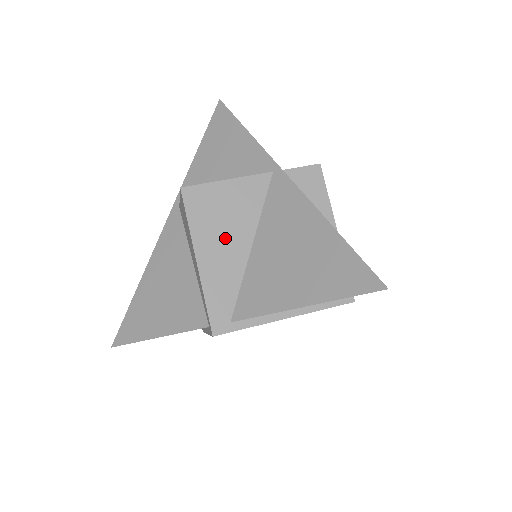
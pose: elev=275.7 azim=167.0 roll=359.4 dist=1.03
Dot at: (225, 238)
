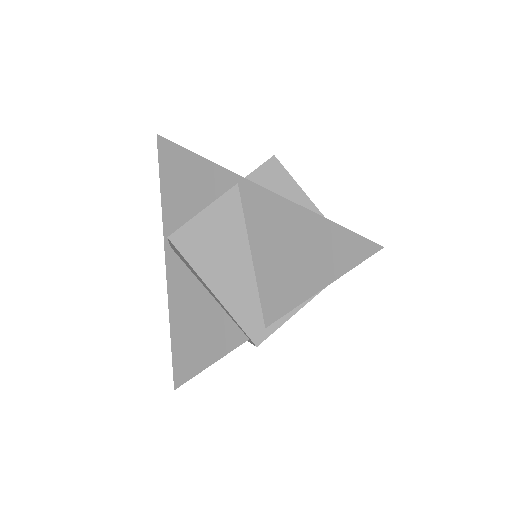
Dot at: (226, 261)
